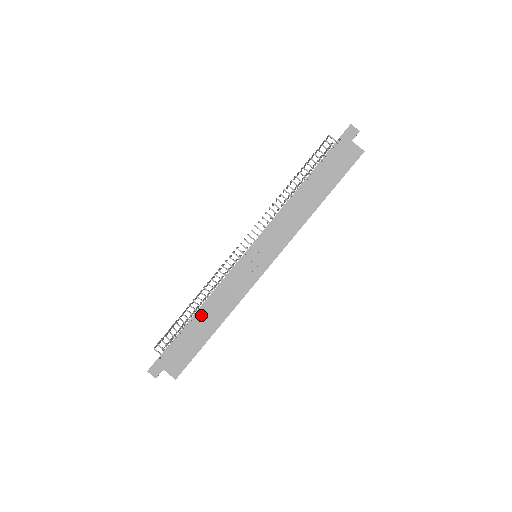
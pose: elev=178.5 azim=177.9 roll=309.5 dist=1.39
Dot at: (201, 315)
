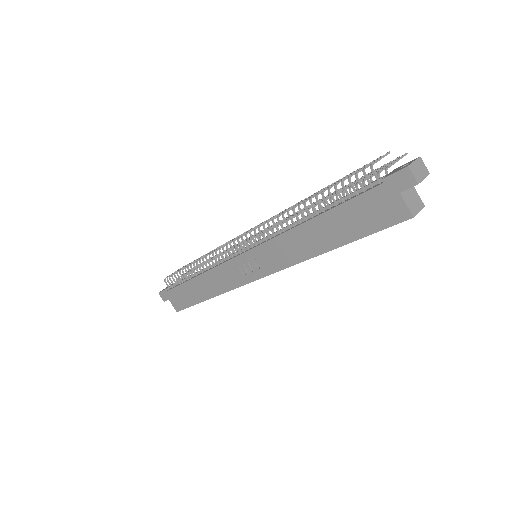
Dot at: (197, 280)
